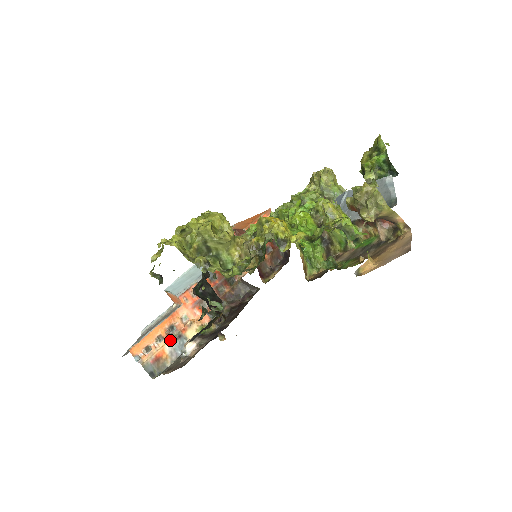
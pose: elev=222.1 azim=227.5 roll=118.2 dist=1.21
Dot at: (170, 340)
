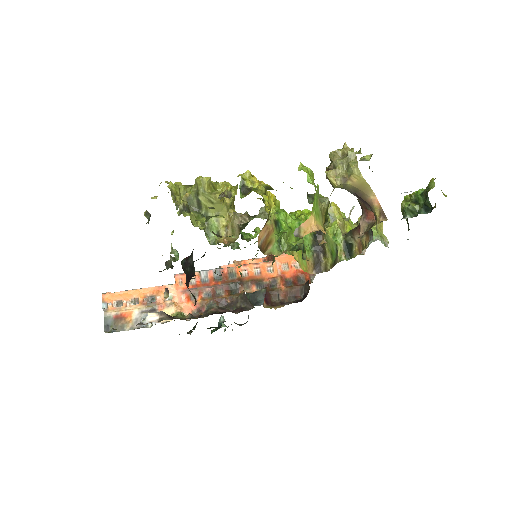
Dot at: (143, 308)
